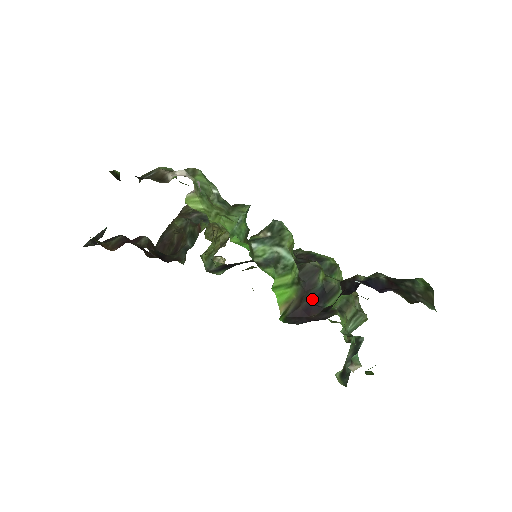
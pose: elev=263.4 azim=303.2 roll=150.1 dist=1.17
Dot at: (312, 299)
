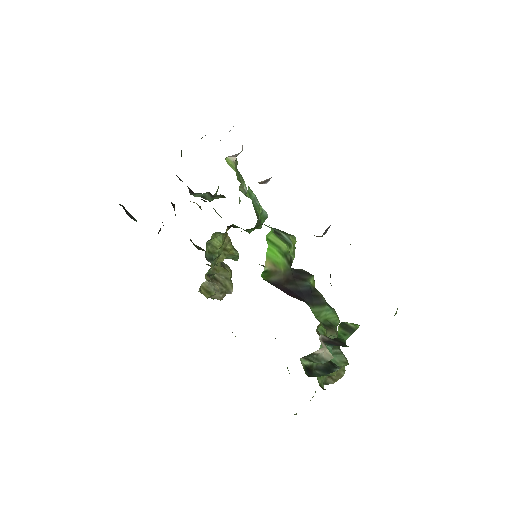
Dot at: (297, 289)
